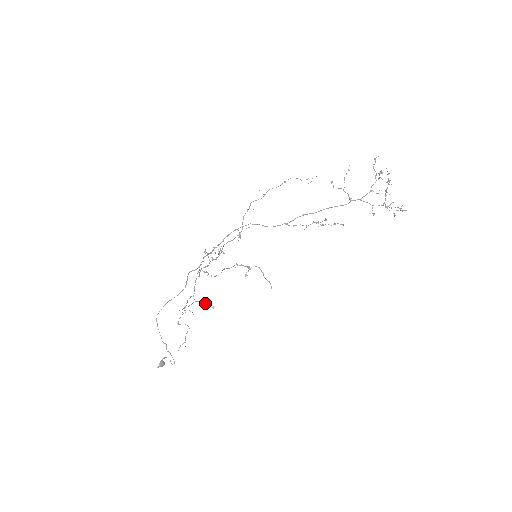
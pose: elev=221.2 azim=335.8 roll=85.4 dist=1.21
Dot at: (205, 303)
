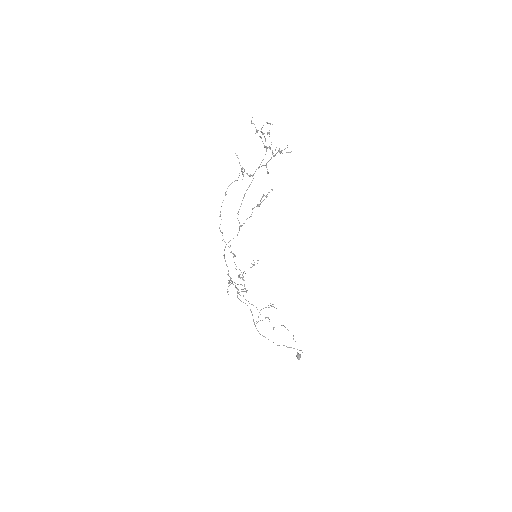
Dot at: occluded
